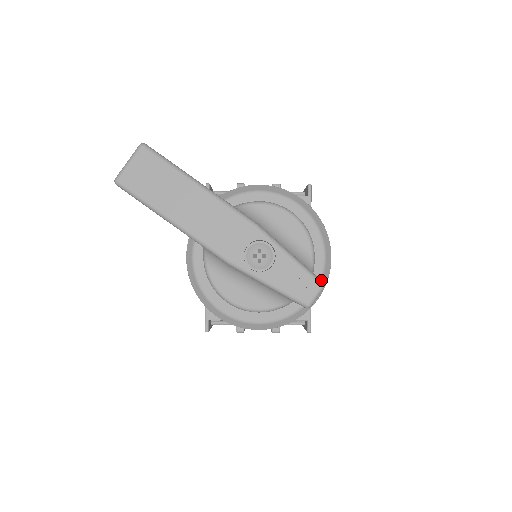
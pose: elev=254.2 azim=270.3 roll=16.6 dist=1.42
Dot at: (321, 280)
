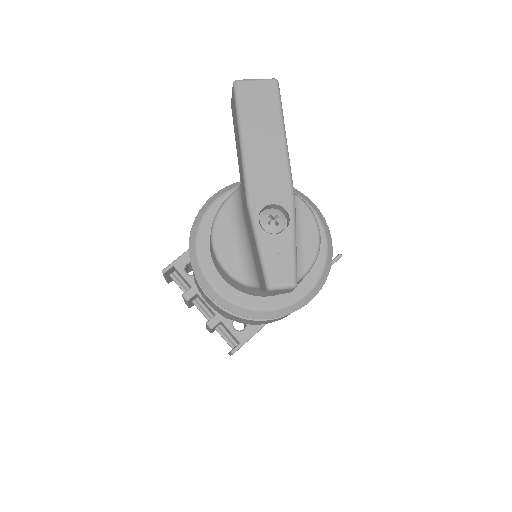
Dot at: (288, 306)
